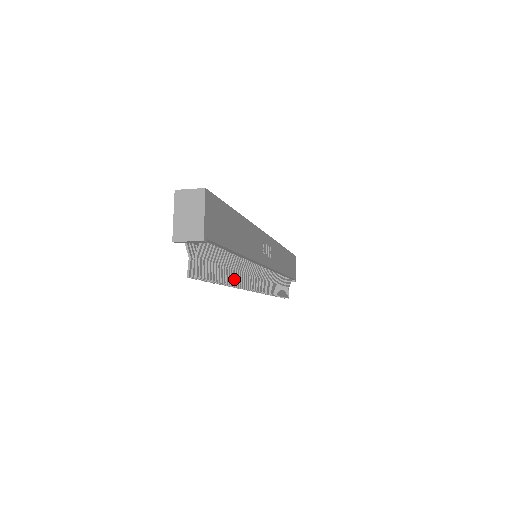
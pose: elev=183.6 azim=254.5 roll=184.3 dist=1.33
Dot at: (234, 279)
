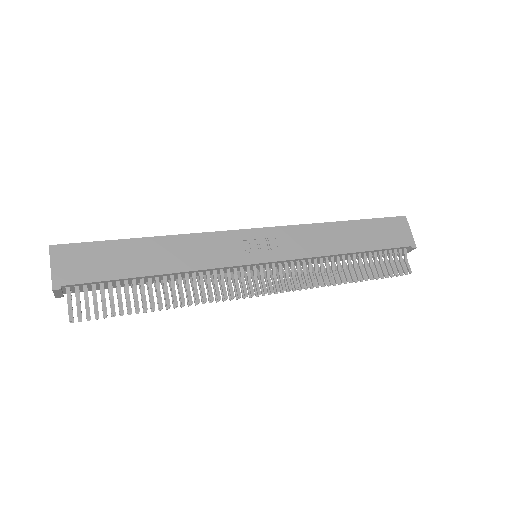
Dot at: (176, 299)
